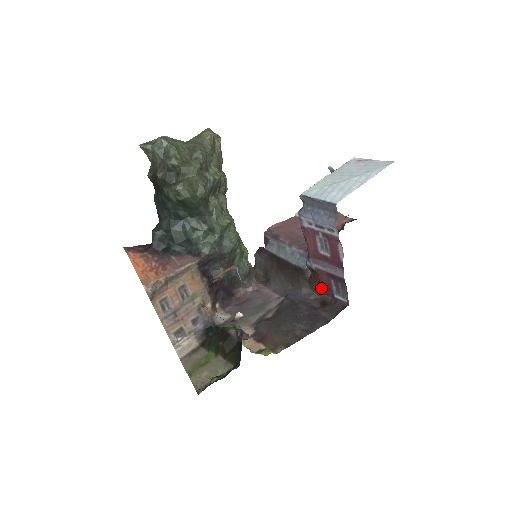
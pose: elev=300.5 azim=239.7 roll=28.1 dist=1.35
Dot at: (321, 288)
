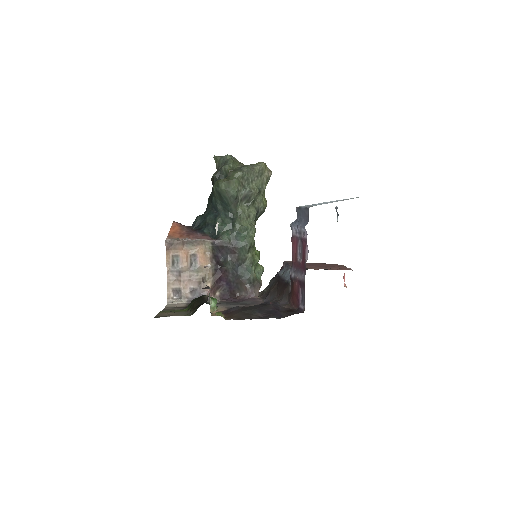
Dot at: (294, 299)
